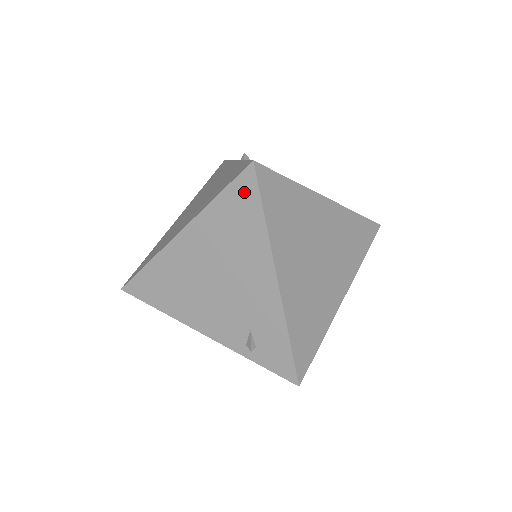
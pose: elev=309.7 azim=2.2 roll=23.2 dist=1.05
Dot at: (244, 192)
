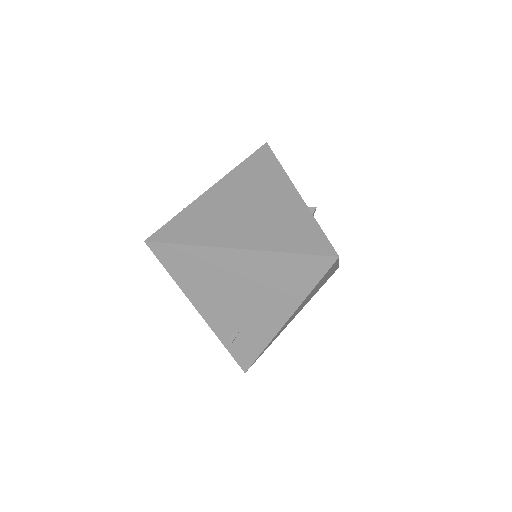
Dot at: (314, 266)
